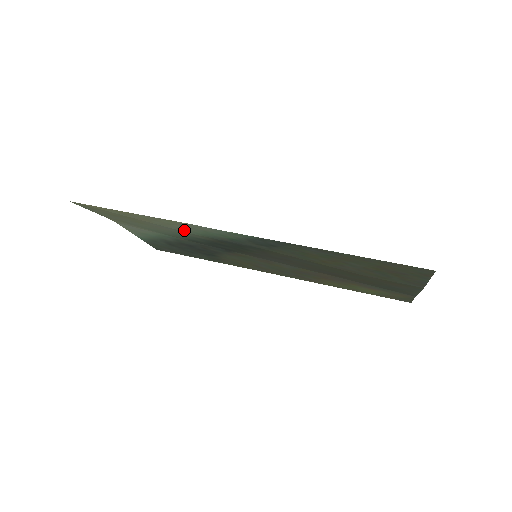
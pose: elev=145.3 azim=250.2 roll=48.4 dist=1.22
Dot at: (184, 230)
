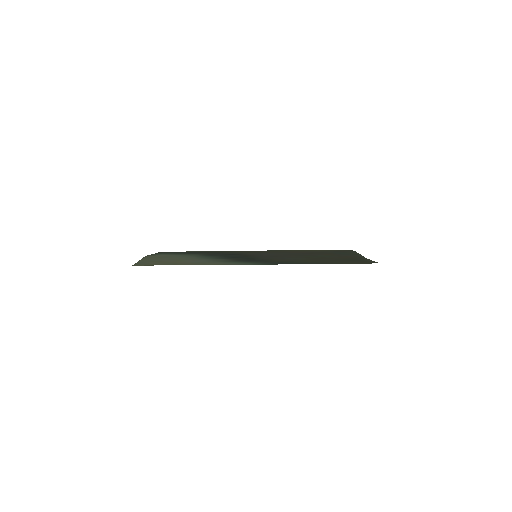
Dot at: (216, 262)
